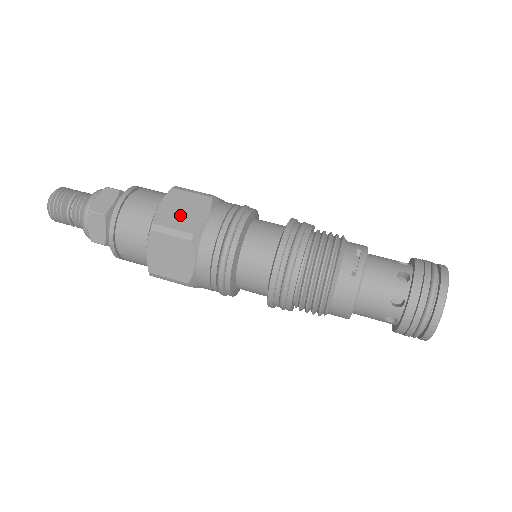
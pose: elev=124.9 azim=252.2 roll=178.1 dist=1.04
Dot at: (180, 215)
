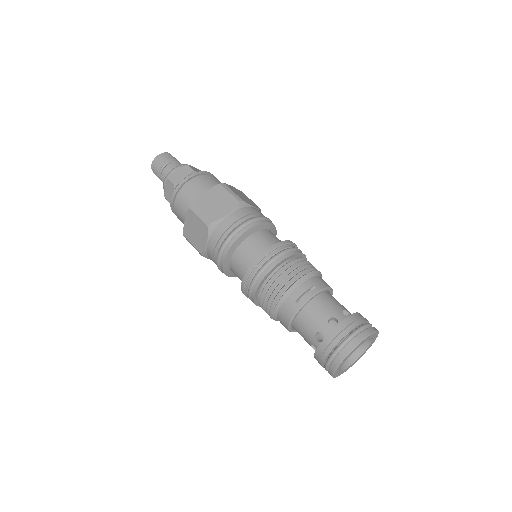
Dot at: (212, 205)
